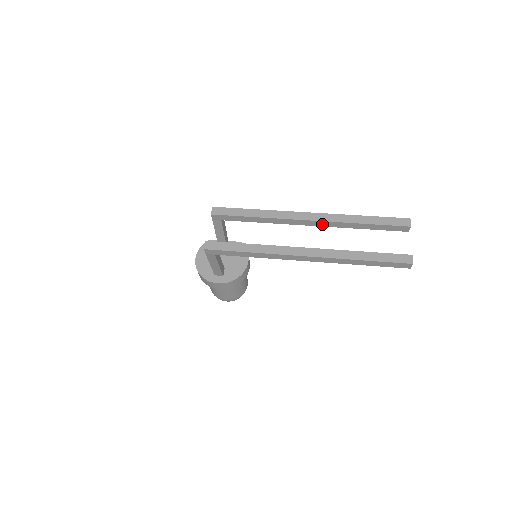
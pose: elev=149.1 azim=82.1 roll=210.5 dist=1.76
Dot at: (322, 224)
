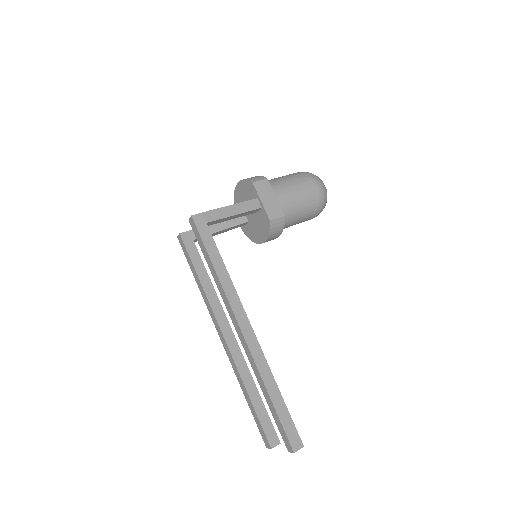
Dot at: occluded
